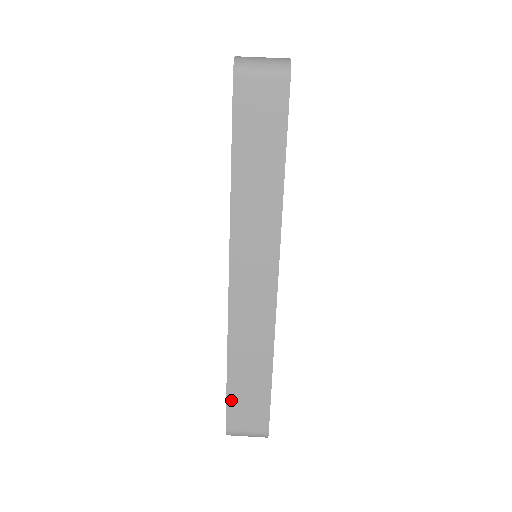
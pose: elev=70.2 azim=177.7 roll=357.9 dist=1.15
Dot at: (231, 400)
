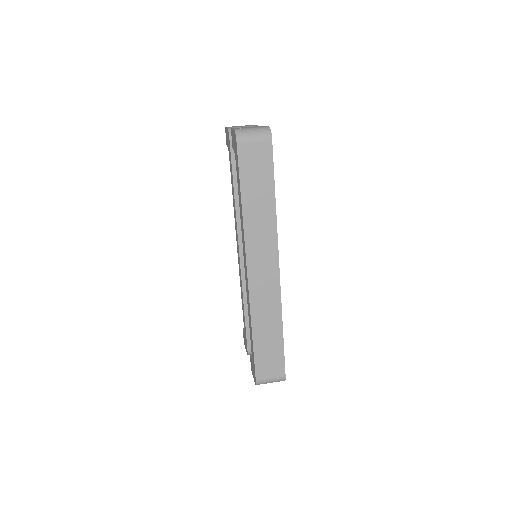
Dot at: (257, 357)
